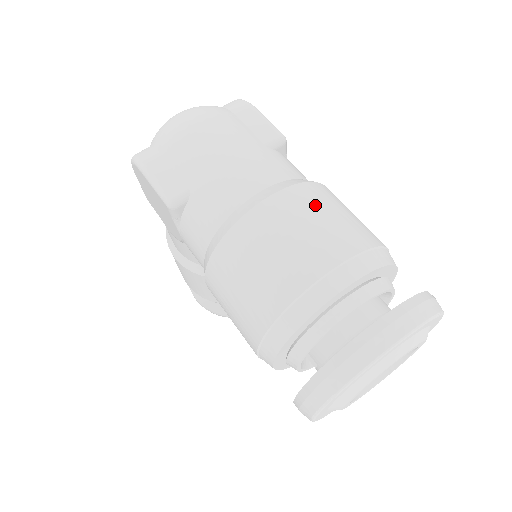
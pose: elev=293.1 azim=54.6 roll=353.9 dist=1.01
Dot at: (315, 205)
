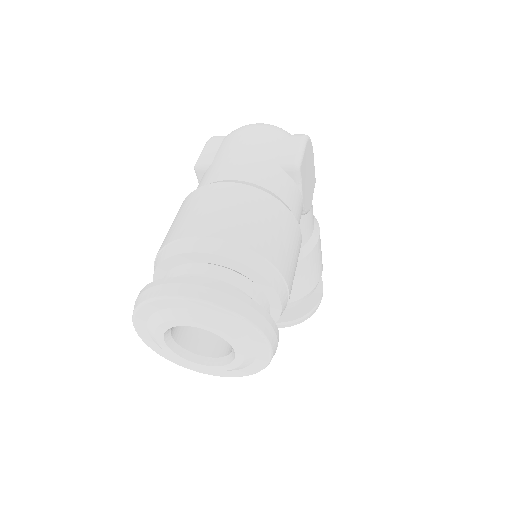
Dot at: (247, 203)
